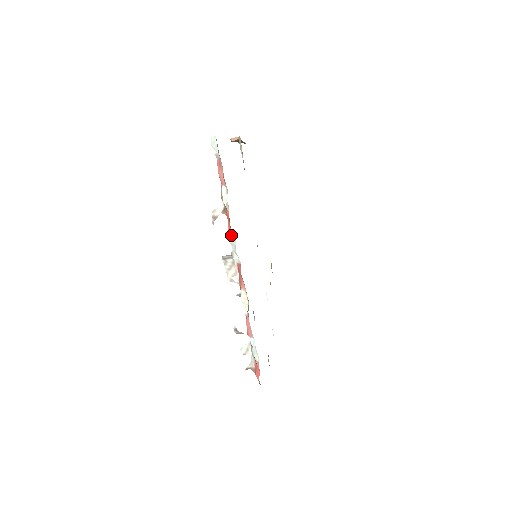
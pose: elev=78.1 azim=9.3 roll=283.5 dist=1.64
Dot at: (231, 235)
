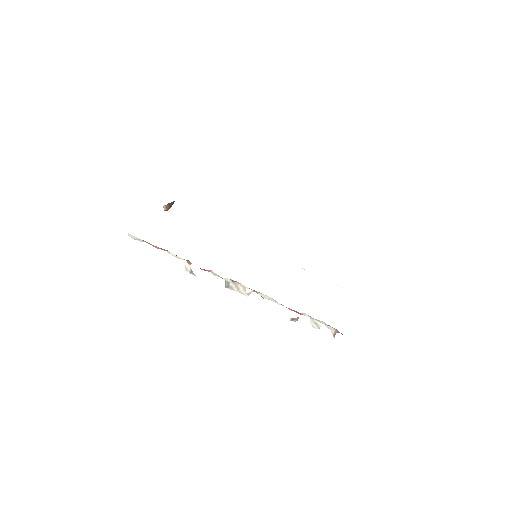
Dot at: occluded
